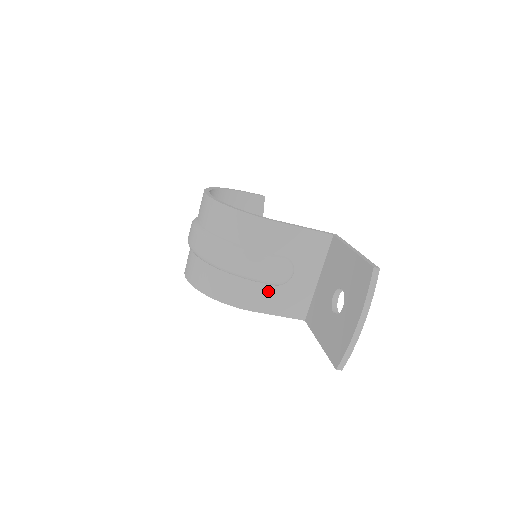
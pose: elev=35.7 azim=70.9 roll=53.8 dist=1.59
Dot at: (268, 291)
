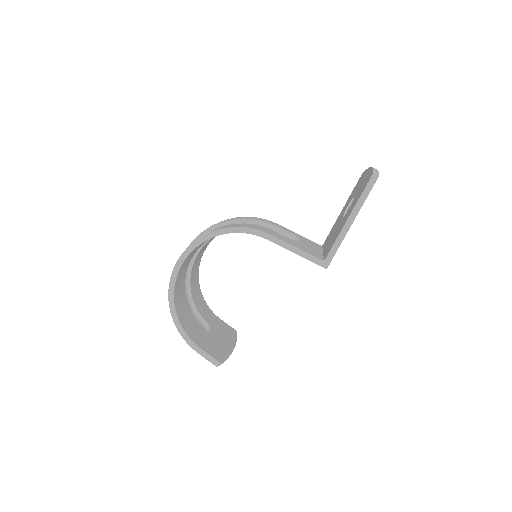
Dot at: (280, 235)
